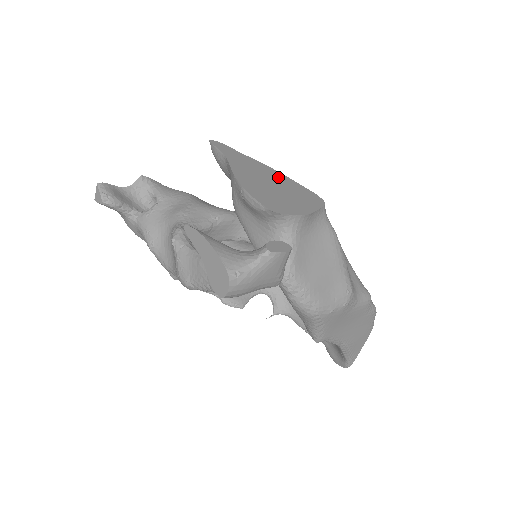
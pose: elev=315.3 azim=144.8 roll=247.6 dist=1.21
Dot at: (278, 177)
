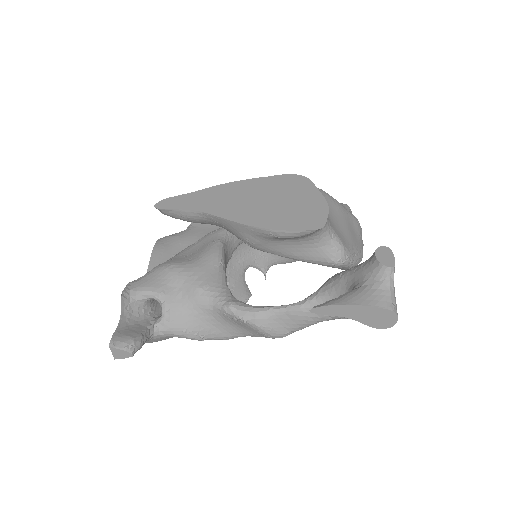
Dot at: (250, 187)
